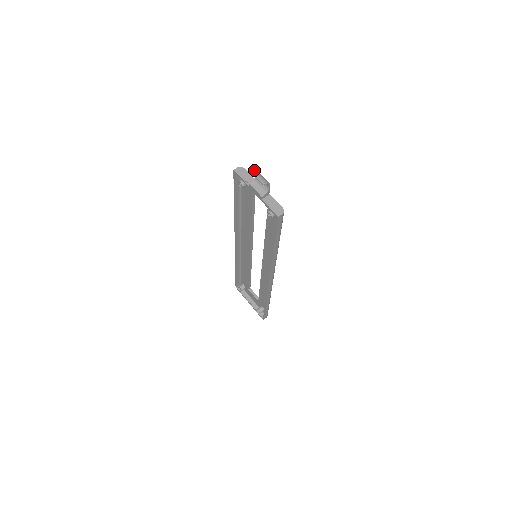
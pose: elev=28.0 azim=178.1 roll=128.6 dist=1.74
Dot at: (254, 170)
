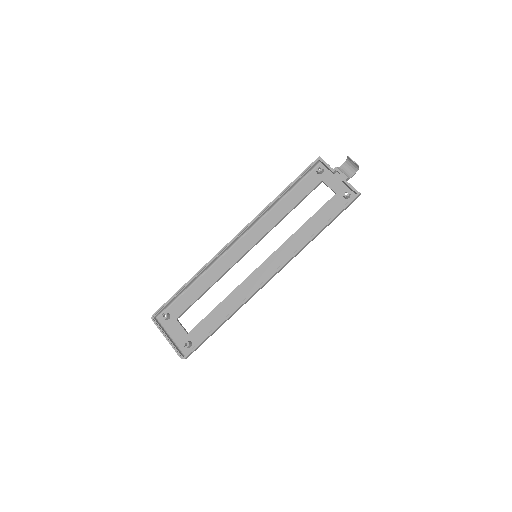
Dot at: (348, 158)
